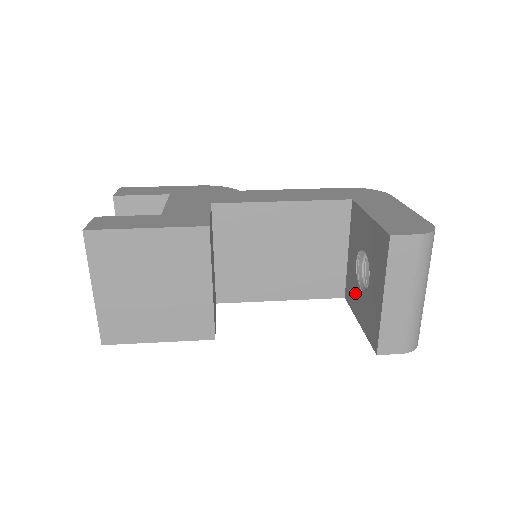
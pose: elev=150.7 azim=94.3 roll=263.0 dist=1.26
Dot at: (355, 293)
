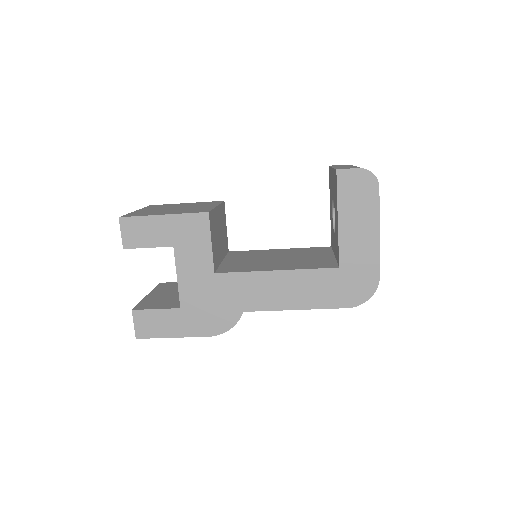
Dot at: (336, 233)
